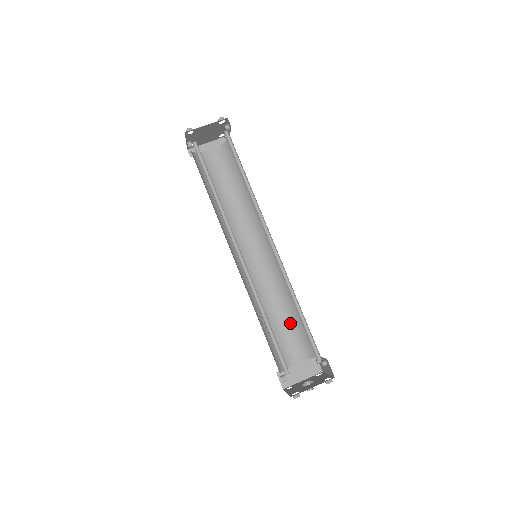
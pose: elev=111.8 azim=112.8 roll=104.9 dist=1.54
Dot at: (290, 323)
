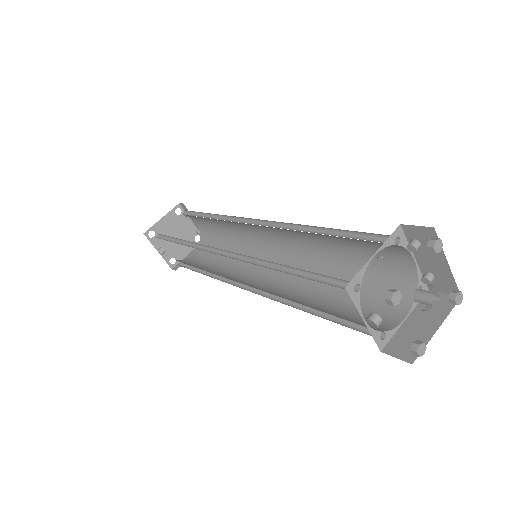
Dot at: occluded
